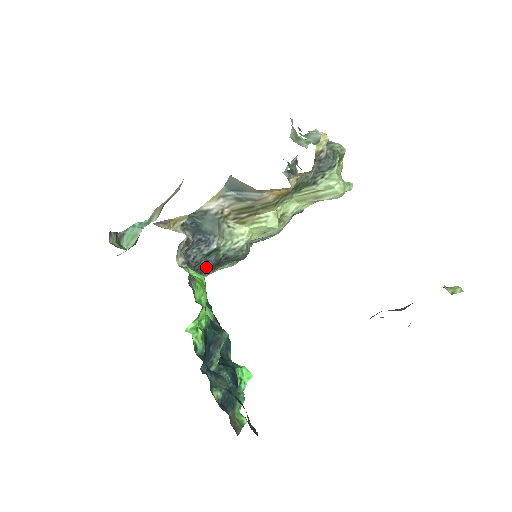
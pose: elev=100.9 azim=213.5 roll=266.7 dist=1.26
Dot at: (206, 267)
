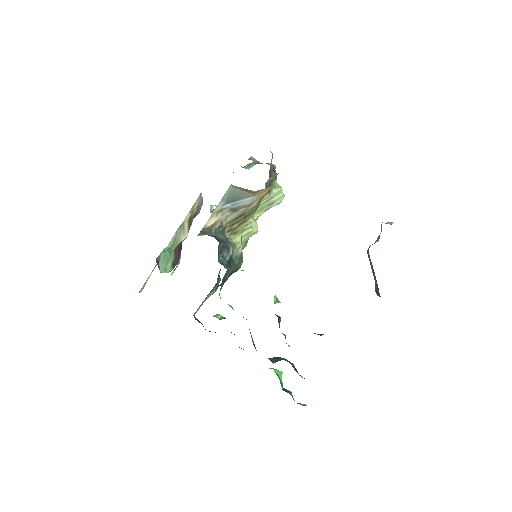
Dot at: (228, 275)
